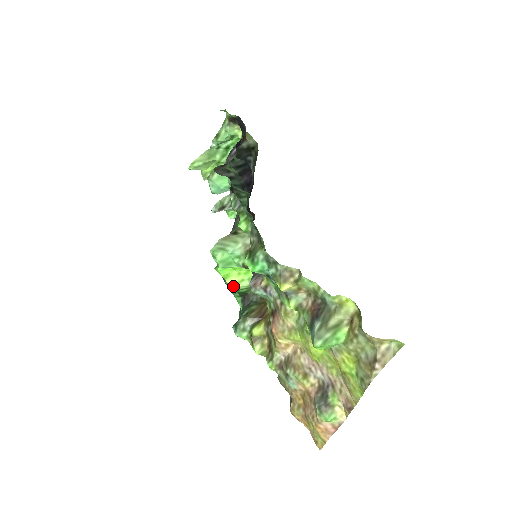
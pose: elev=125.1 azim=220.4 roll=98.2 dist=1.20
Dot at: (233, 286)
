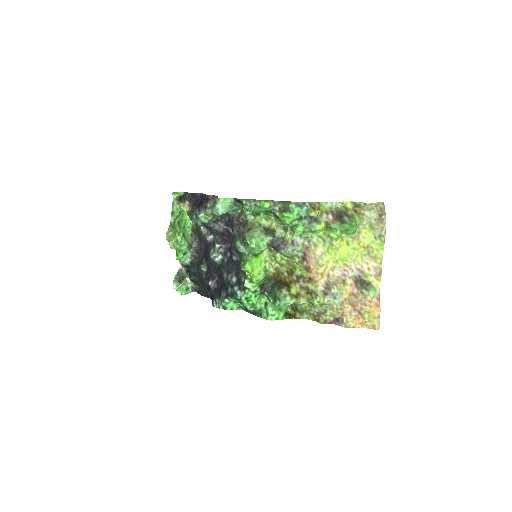
Dot at: (257, 278)
